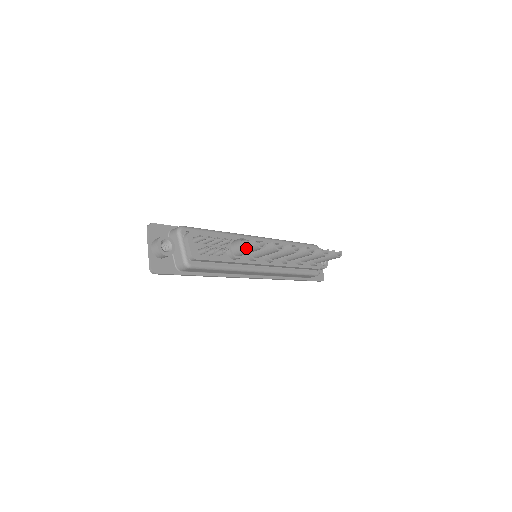
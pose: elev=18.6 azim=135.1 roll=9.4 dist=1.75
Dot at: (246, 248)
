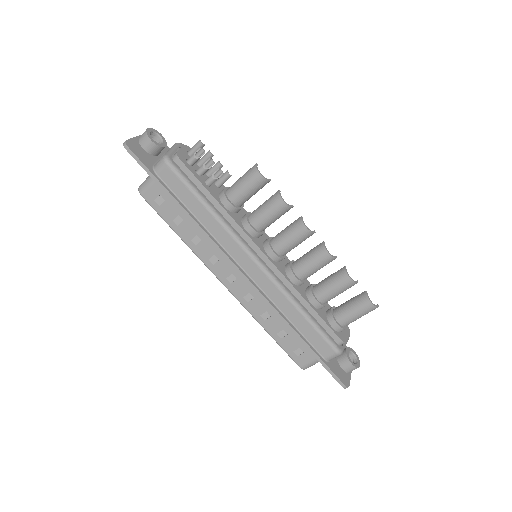
Dot at: (243, 178)
